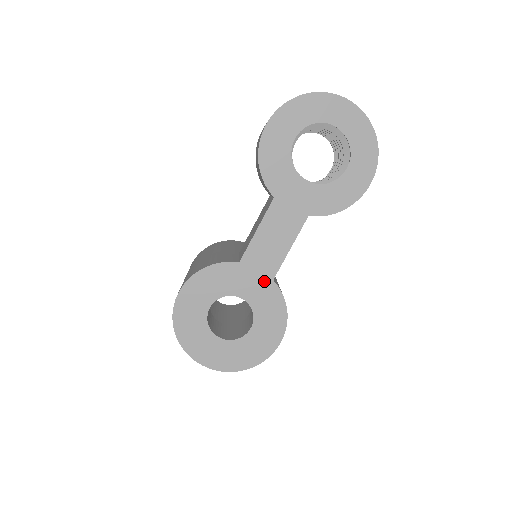
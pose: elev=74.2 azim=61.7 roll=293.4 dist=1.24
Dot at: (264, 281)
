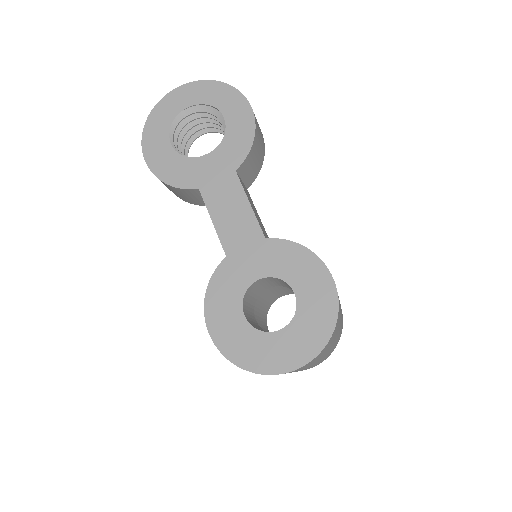
Dot at: (260, 247)
